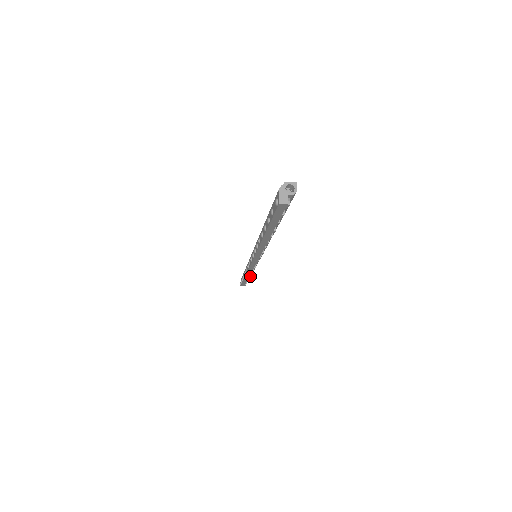
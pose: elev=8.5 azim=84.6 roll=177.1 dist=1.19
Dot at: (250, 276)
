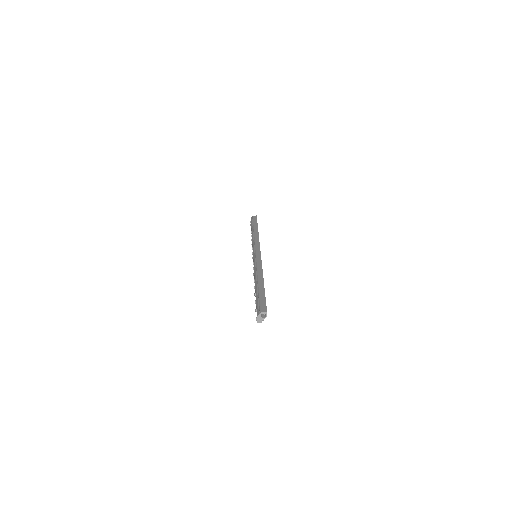
Dot at: occluded
